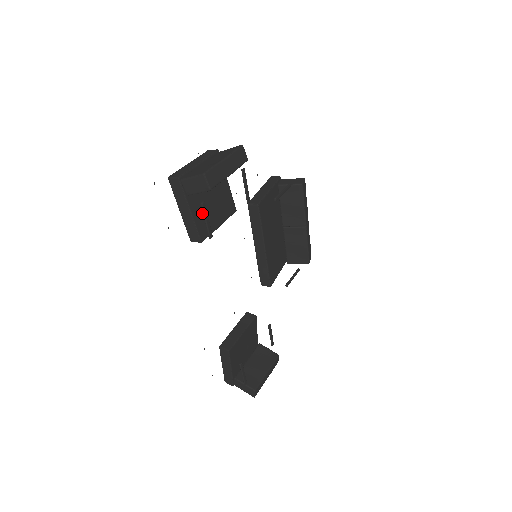
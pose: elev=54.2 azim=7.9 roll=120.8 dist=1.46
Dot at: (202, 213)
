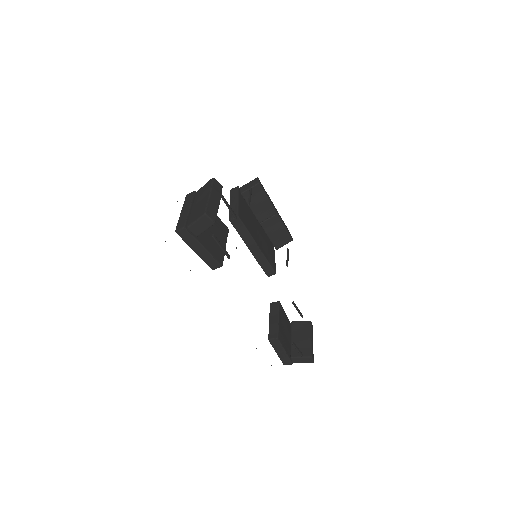
Dot at: (211, 244)
